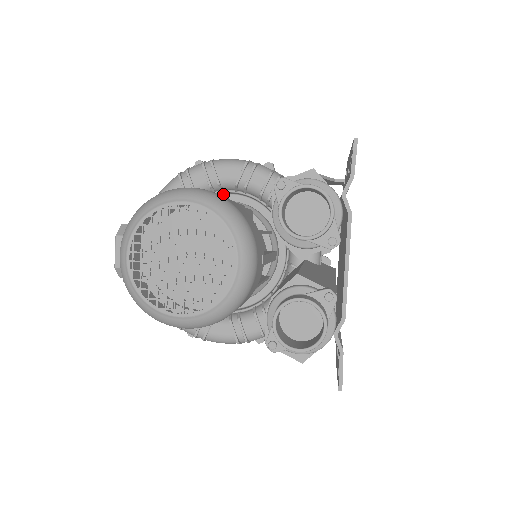
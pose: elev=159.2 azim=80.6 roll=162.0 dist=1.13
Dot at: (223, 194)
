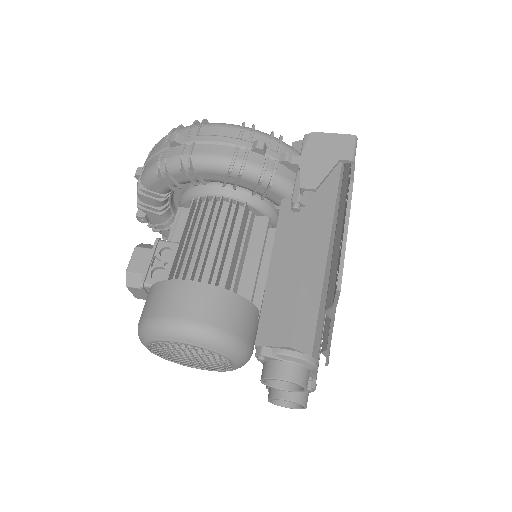
Dot at: occluded
